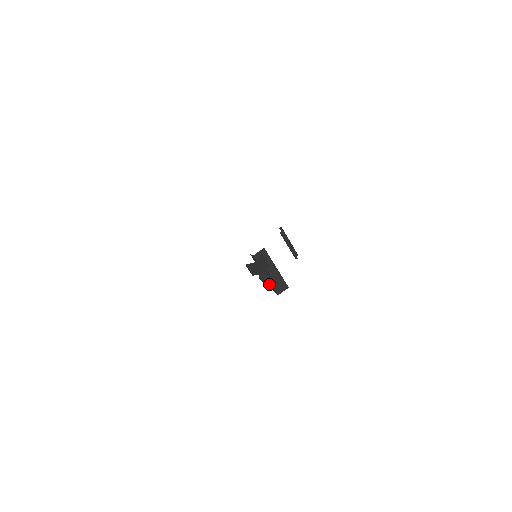
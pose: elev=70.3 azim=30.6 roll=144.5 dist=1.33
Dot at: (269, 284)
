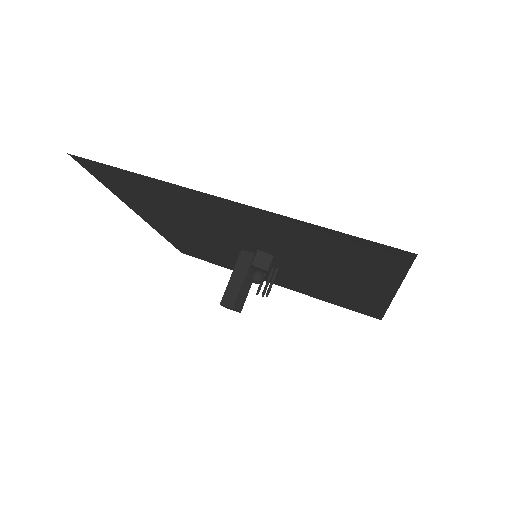
Dot at: (226, 293)
